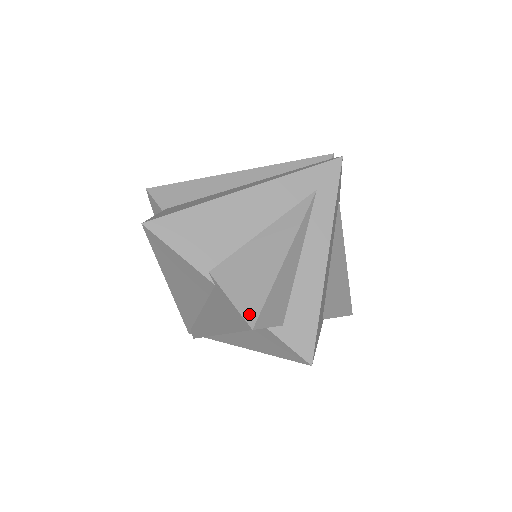
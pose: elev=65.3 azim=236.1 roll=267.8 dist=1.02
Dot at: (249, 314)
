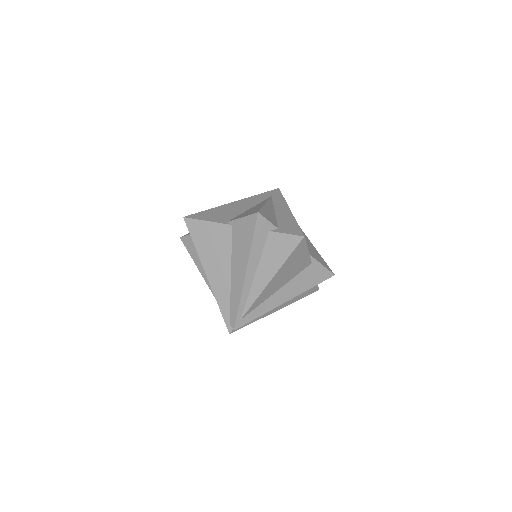
Dot at: (254, 213)
